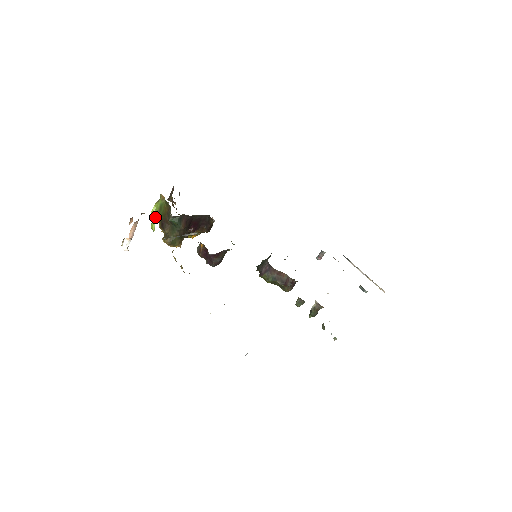
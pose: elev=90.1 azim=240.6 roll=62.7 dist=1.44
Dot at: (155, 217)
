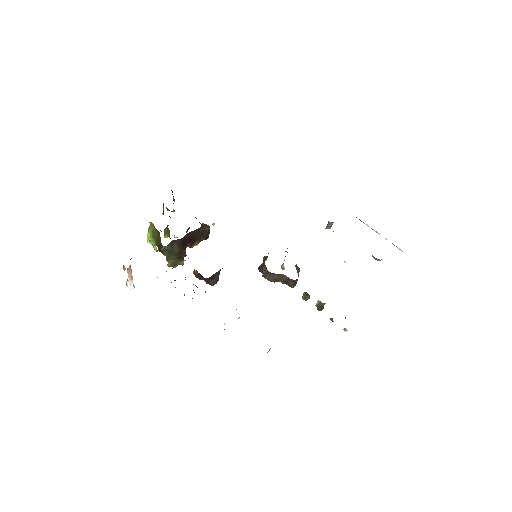
Dot at: (153, 241)
